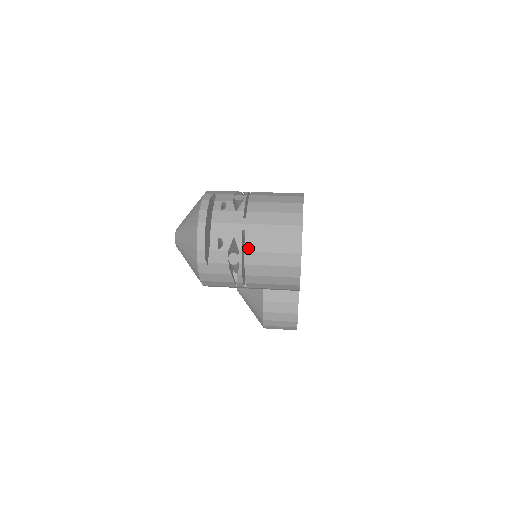
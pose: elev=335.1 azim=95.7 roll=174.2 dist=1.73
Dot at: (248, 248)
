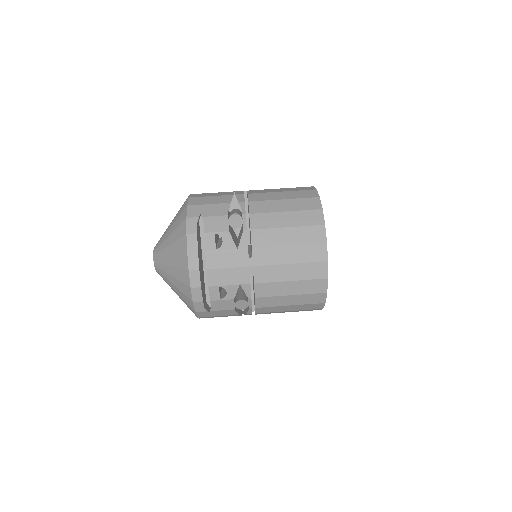
Dot at: (259, 294)
